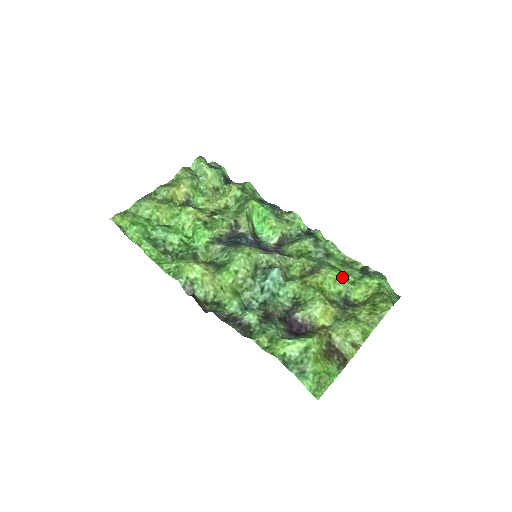
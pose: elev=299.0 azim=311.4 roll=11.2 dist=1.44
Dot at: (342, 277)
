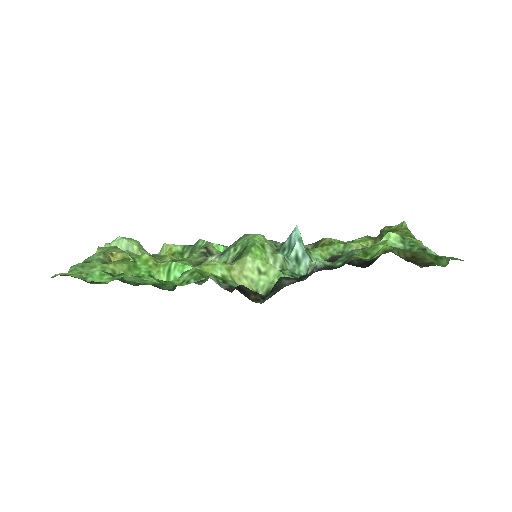
Dot at: (340, 241)
